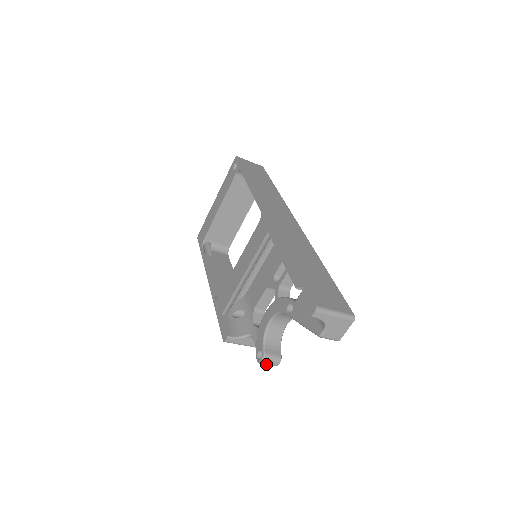
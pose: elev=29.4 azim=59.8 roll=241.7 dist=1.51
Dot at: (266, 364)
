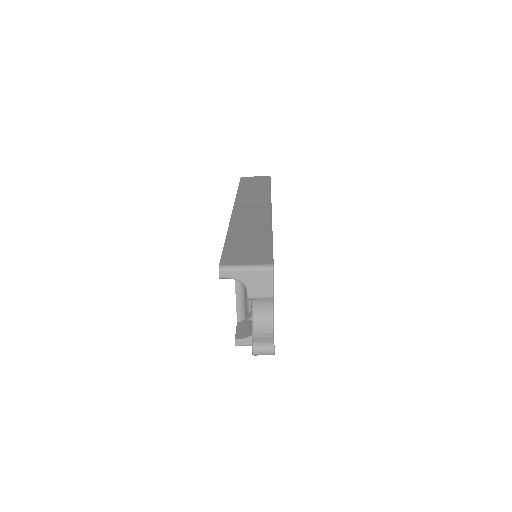
Dot at: (260, 354)
